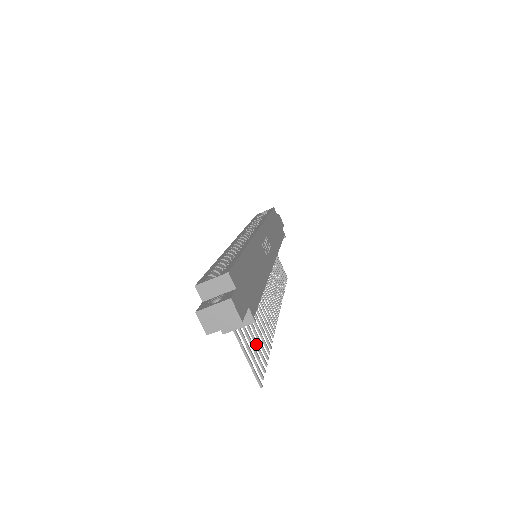
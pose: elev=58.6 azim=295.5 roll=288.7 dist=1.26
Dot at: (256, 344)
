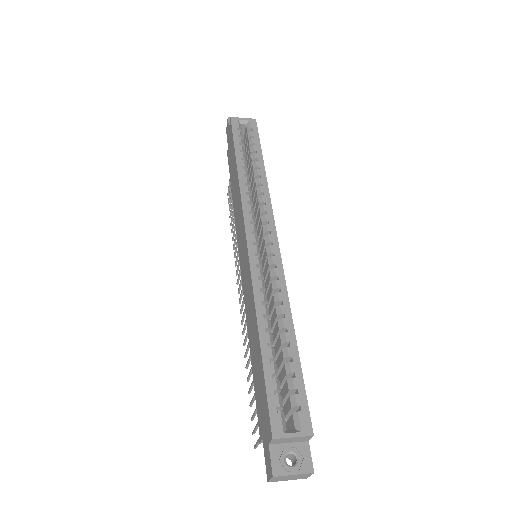
Dot at: (254, 399)
